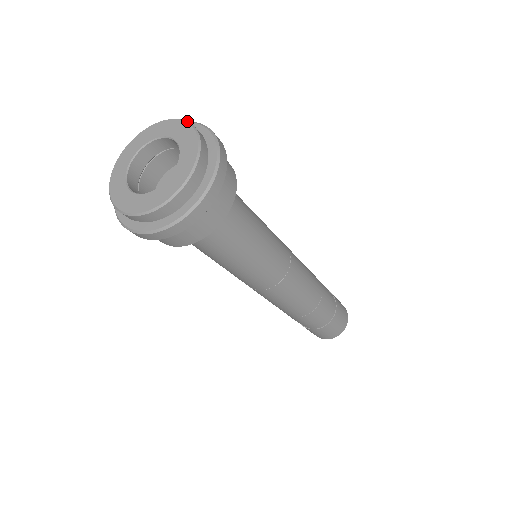
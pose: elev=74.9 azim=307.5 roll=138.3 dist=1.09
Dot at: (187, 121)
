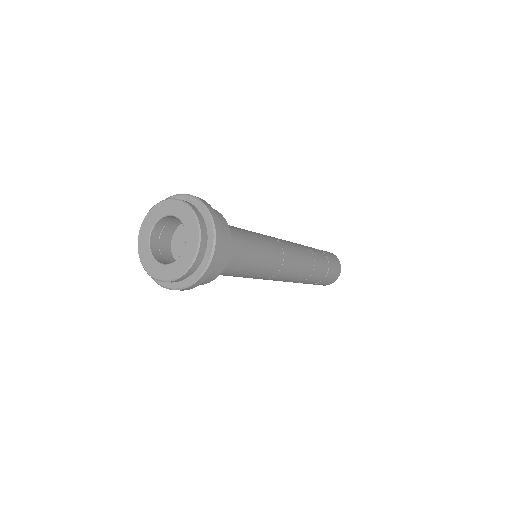
Dot at: (194, 211)
